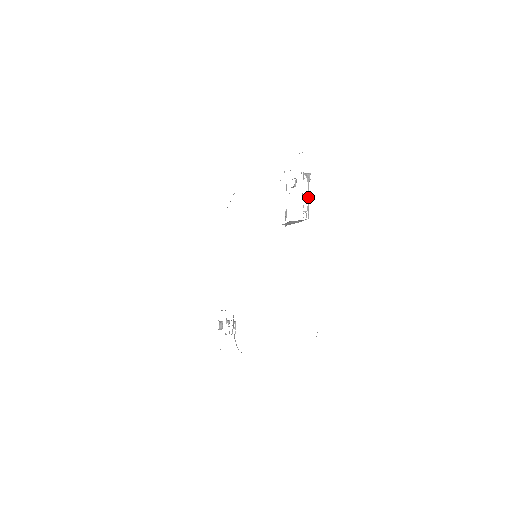
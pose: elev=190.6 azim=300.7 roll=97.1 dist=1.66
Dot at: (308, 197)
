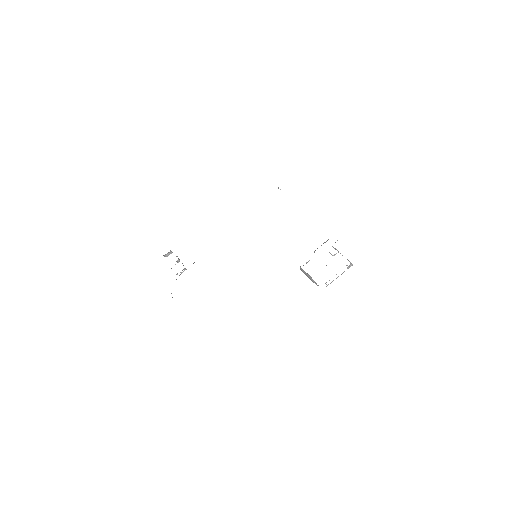
Dot at: occluded
